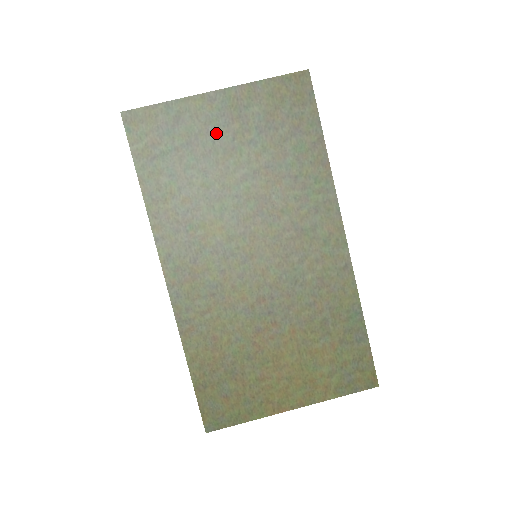
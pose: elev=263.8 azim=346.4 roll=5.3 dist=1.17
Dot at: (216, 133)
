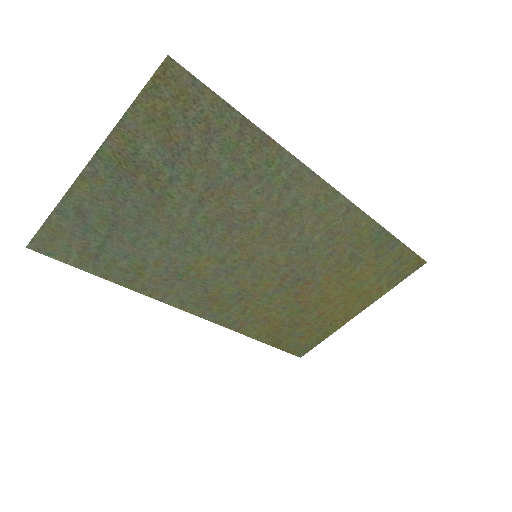
Dot at: (130, 198)
